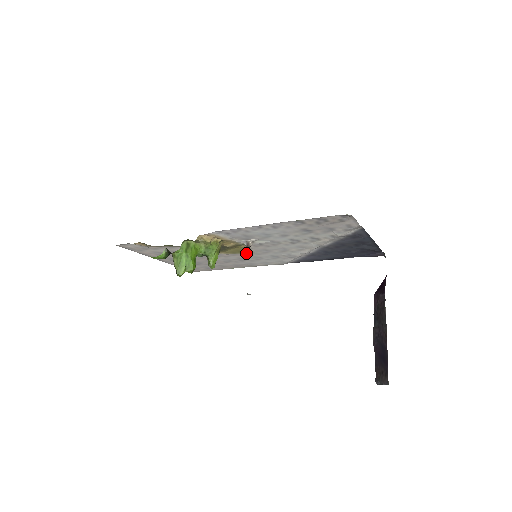
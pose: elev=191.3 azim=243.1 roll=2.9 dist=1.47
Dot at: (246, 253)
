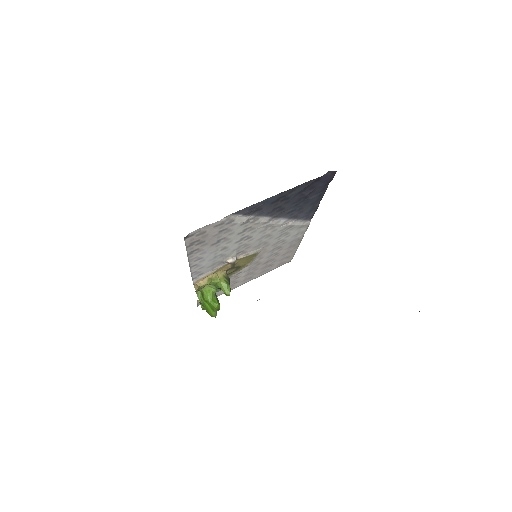
Dot at: (257, 253)
